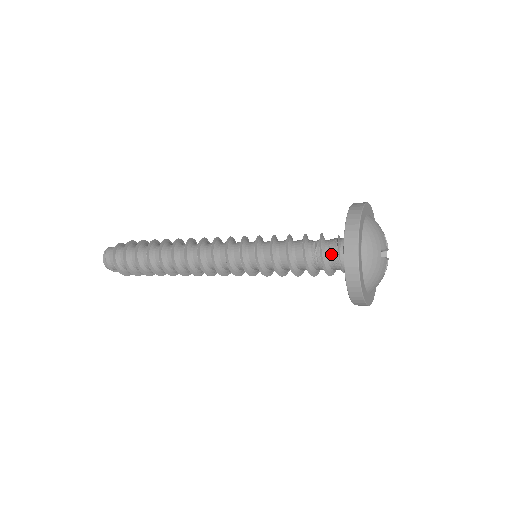
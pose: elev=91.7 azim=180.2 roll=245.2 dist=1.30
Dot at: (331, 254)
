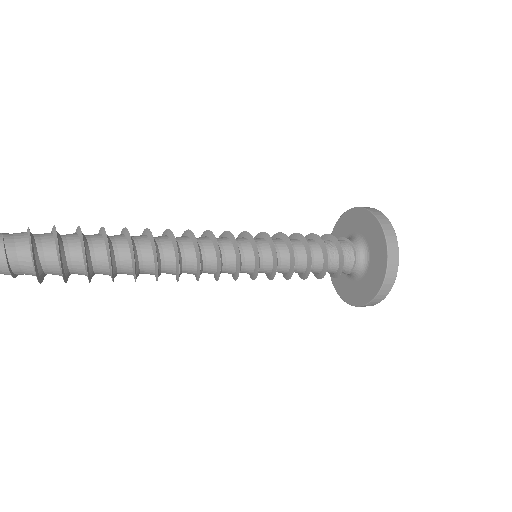
Dot at: (345, 248)
